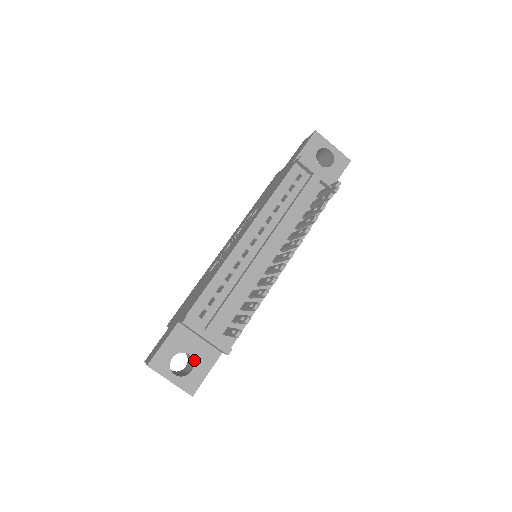
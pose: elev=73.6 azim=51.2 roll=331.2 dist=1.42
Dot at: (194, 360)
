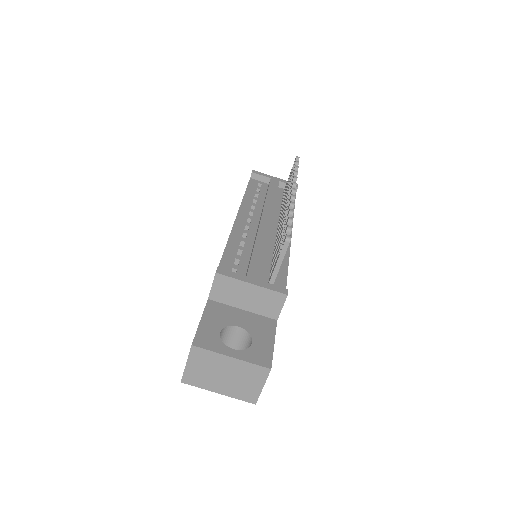
Dot at: (248, 331)
